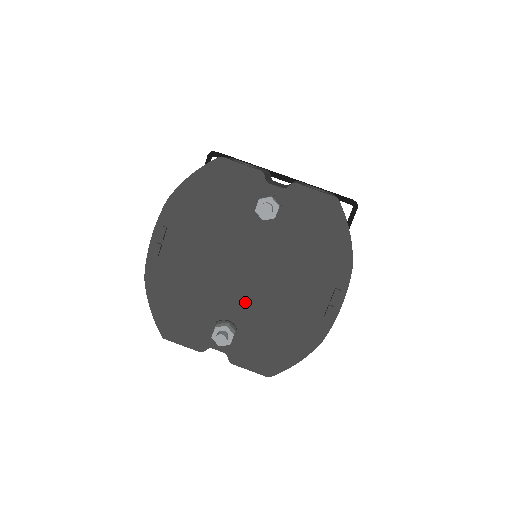
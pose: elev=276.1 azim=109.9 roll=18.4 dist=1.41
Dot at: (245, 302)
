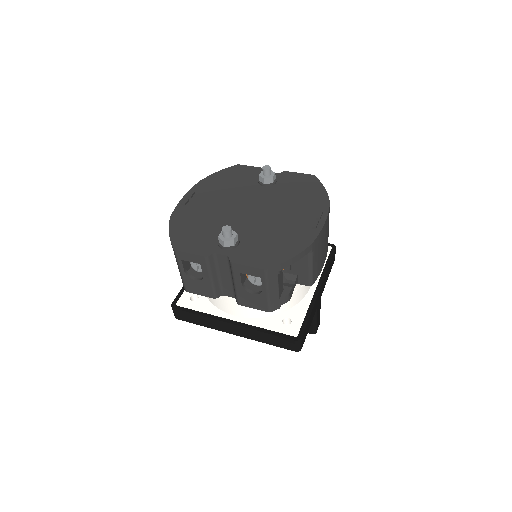
Dot at: (248, 225)
